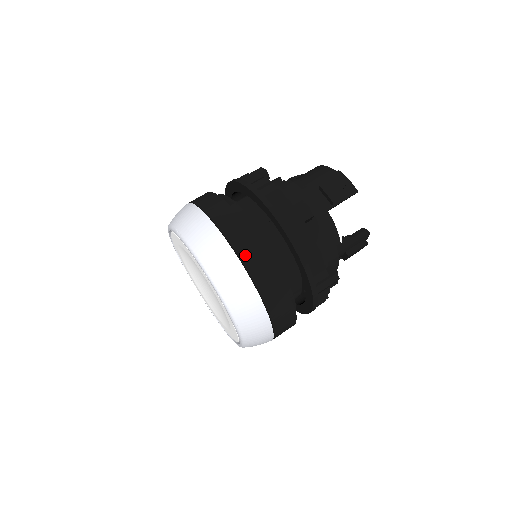
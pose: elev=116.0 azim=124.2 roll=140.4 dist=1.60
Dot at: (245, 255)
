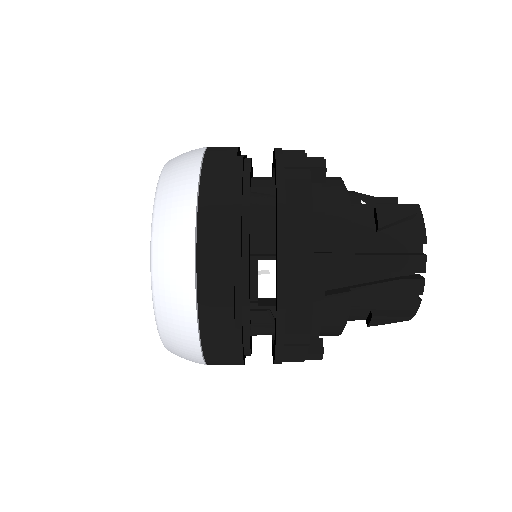
Dot at: occluded
